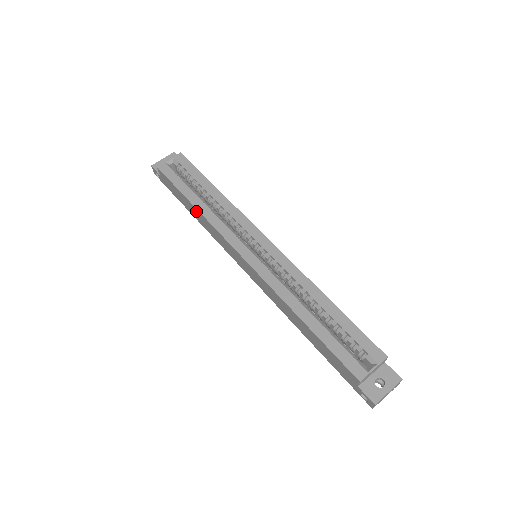
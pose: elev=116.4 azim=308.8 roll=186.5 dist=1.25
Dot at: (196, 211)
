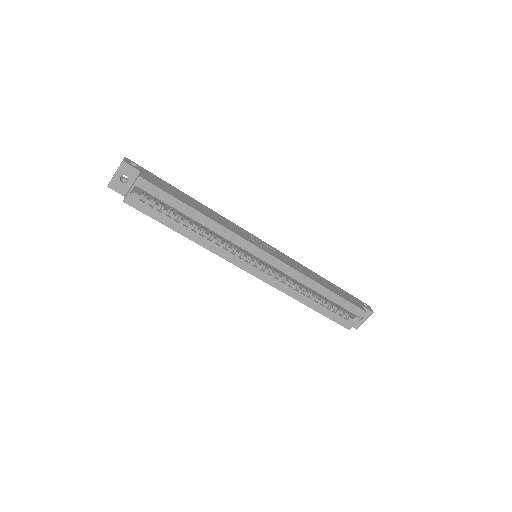
Dot at: (188, 236)
